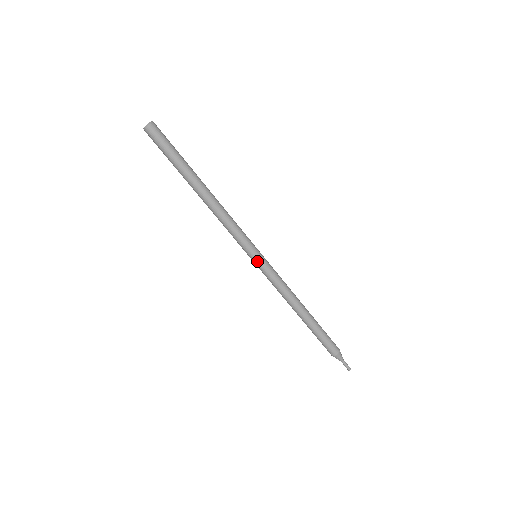
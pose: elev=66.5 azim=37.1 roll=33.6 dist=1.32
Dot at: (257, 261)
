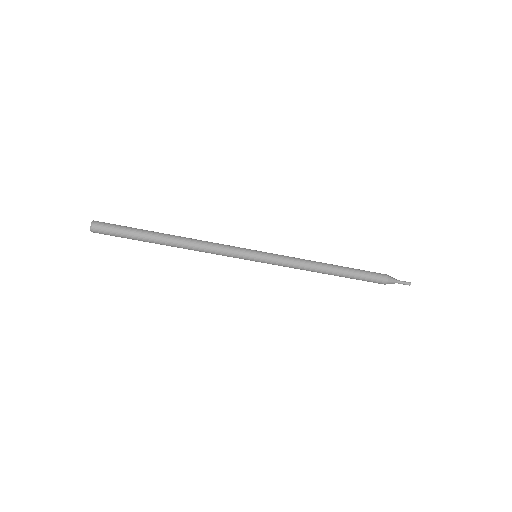
Dot at: occluded
